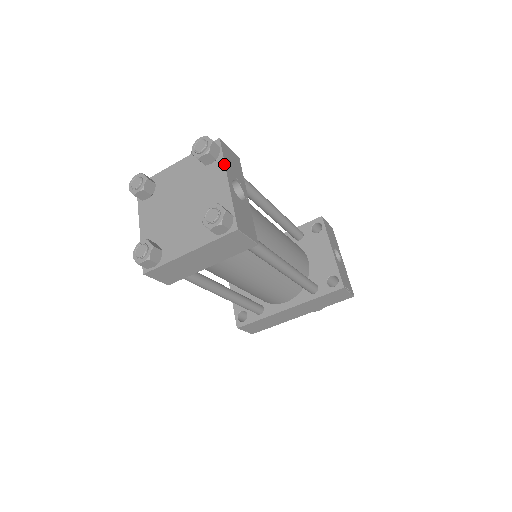
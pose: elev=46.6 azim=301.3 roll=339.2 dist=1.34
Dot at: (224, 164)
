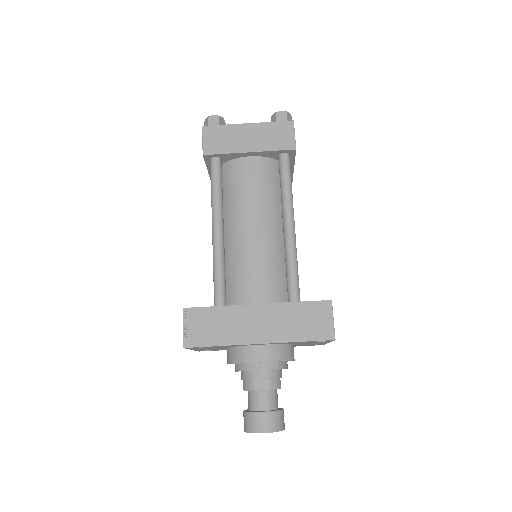
Dot at: occluded
